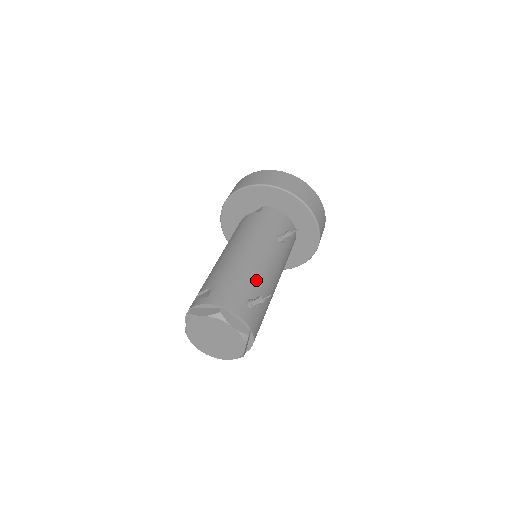
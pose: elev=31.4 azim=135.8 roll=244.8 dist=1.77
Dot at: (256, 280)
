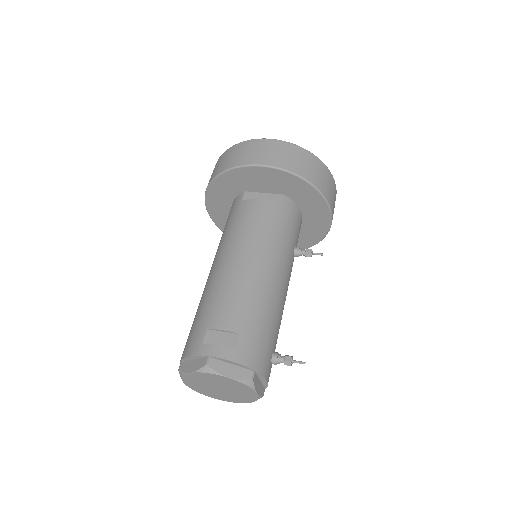
Dot at: (279, 321)
